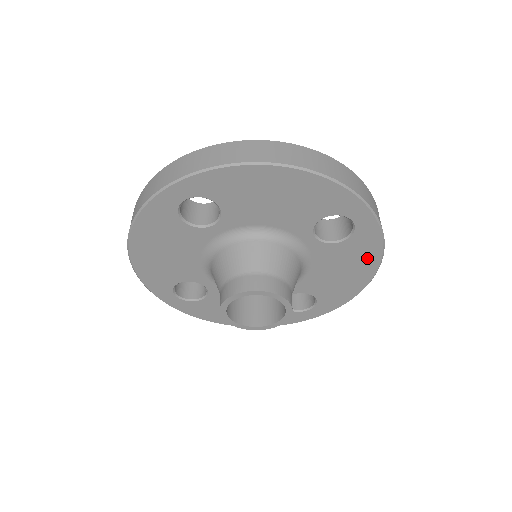
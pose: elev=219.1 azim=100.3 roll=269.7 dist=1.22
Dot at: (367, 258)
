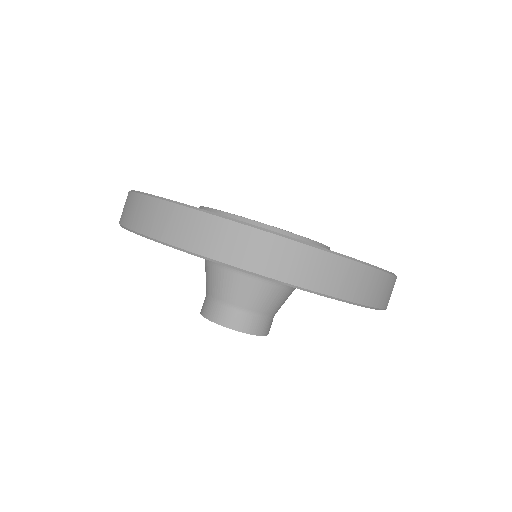
Dot at: occluded
